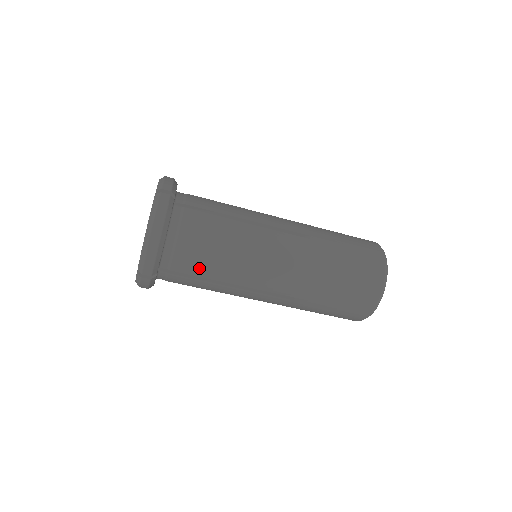
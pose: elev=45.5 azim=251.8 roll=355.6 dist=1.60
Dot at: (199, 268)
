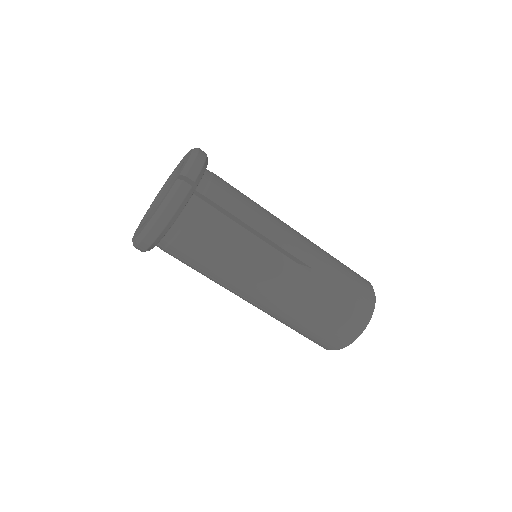
Dot at: (232, 203)
